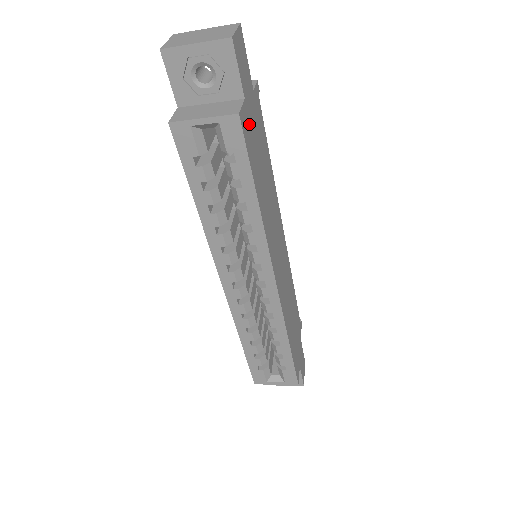
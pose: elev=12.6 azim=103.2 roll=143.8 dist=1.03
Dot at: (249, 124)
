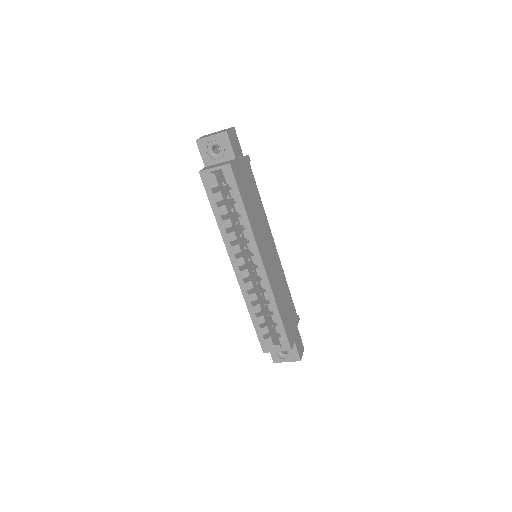
Dot at: (239, 171)
